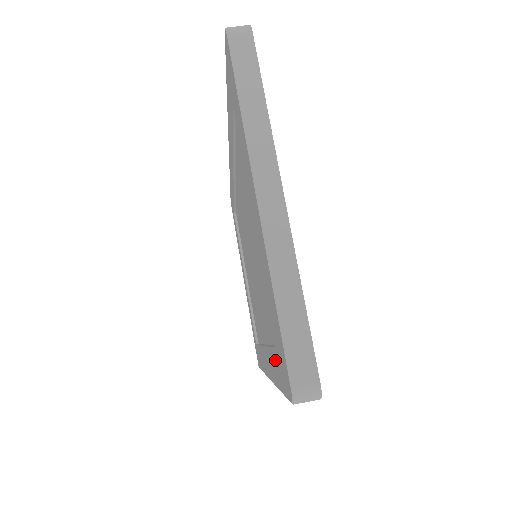
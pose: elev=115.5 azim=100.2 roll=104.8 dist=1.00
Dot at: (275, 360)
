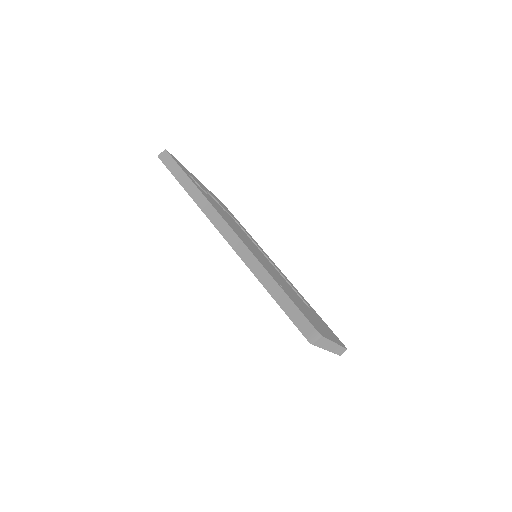
Dot at: occluded
